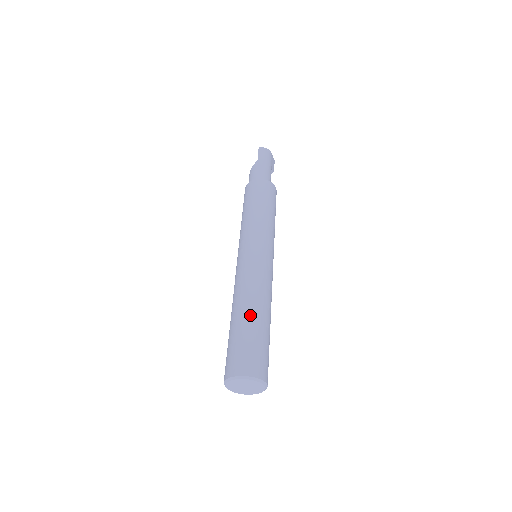
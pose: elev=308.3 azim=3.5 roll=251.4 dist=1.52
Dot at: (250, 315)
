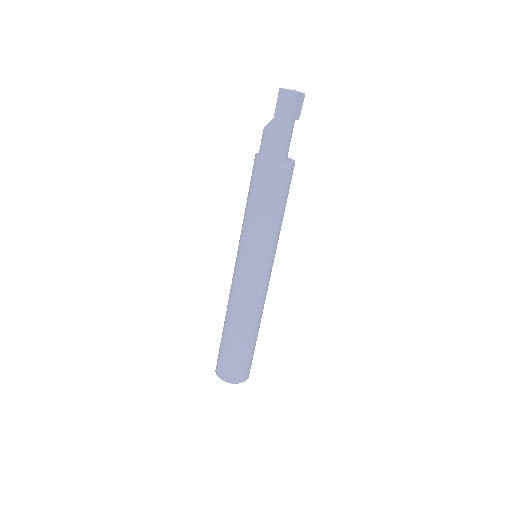
Dot at: (237, 336)
